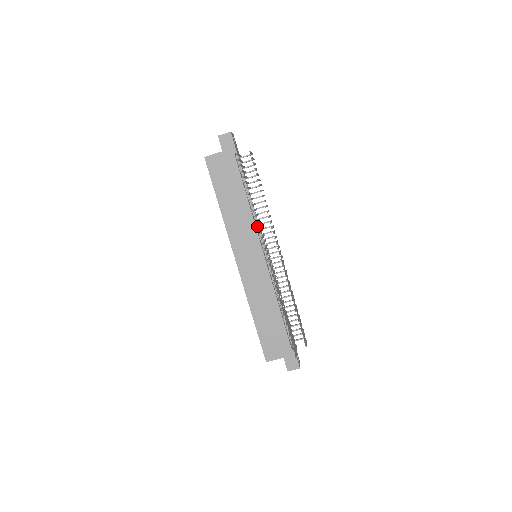
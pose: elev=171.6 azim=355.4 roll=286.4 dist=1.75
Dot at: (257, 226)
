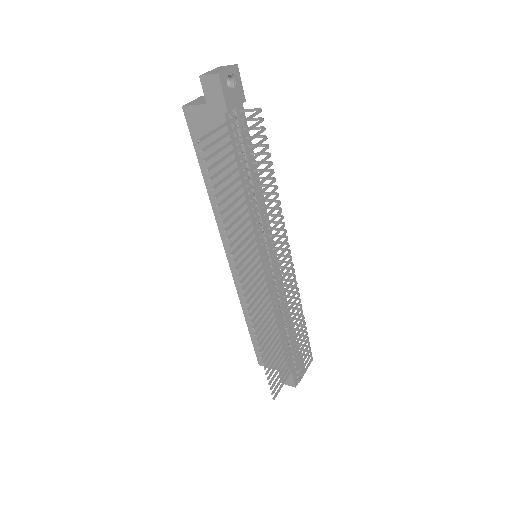
Dot at: (259, 220)
